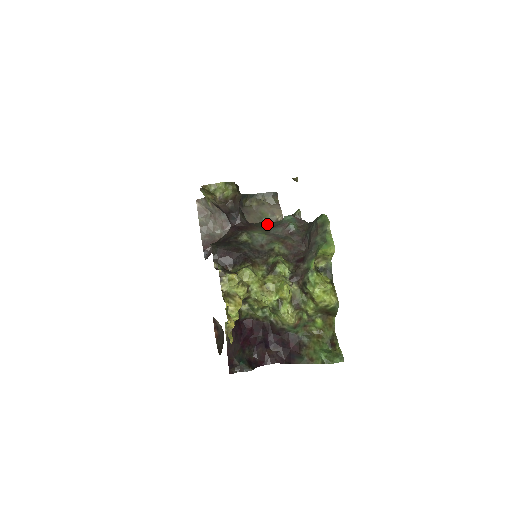
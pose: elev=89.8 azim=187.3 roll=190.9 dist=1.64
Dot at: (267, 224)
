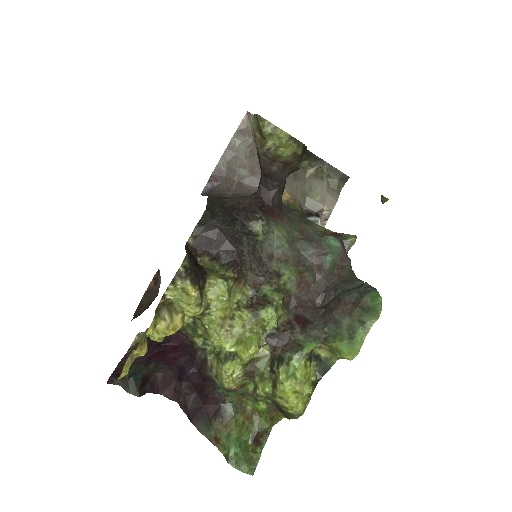
Dot at: (303, 223)
